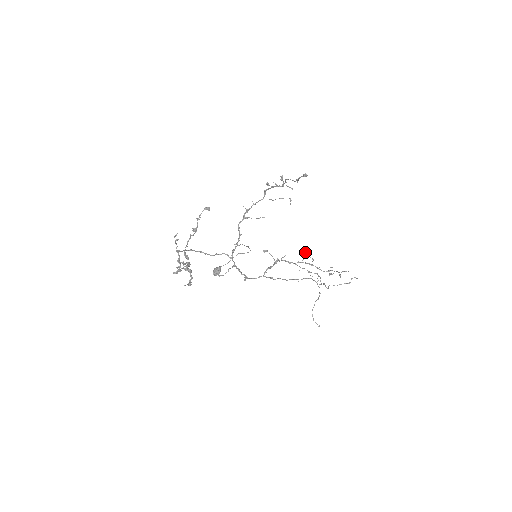
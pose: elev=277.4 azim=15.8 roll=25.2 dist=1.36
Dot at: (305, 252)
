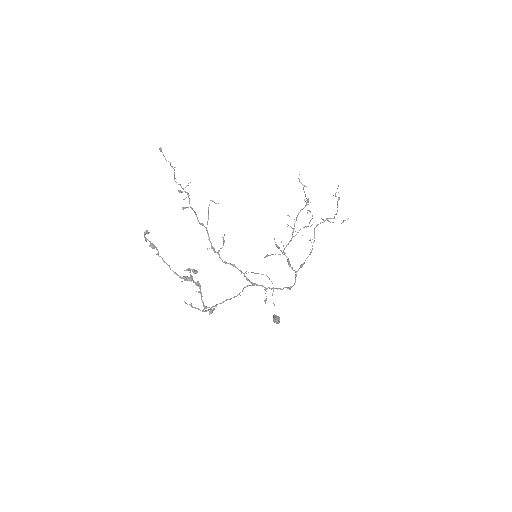
Dot at: occluded
